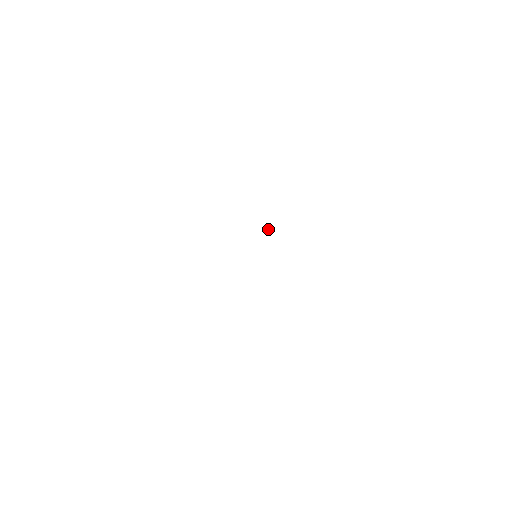
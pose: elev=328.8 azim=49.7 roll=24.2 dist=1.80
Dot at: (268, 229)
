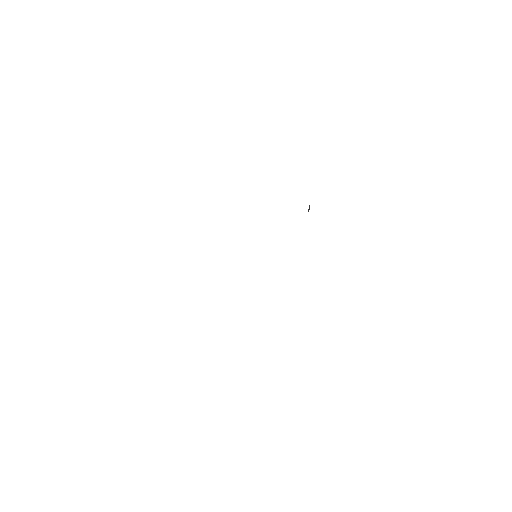
Dot at: (309, 206)
